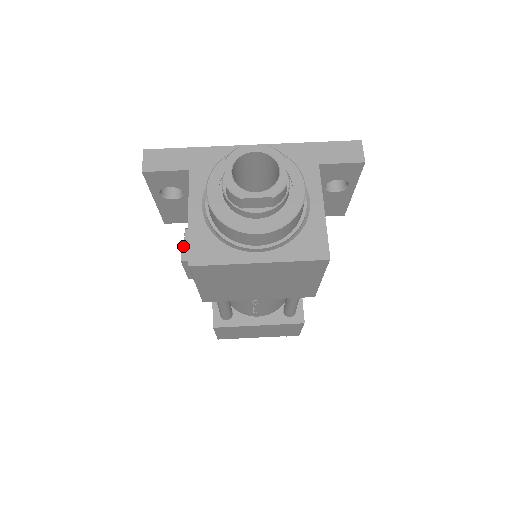
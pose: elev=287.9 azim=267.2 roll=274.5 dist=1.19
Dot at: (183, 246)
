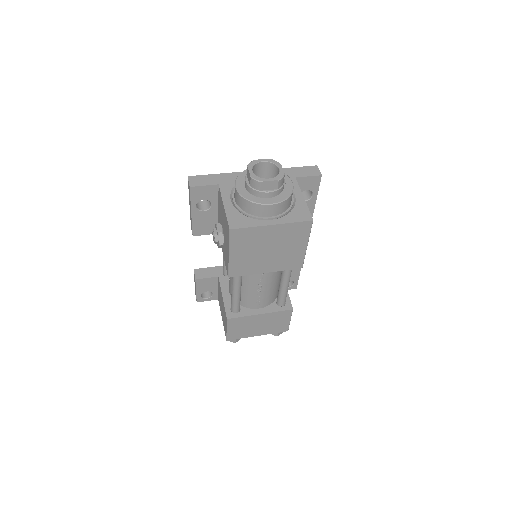
Dot at: (195, 270)
